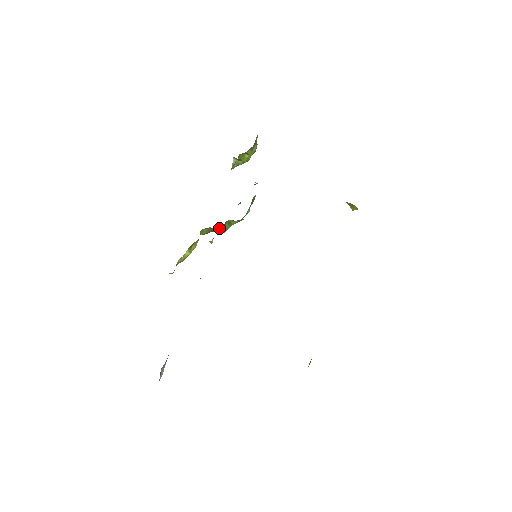
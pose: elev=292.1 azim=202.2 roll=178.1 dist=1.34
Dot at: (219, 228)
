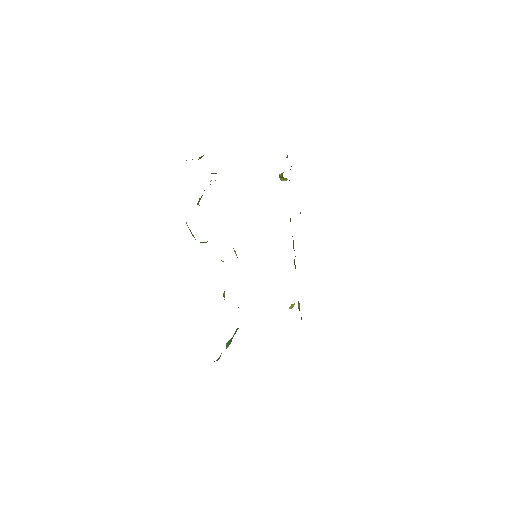
Dot at: occluded
